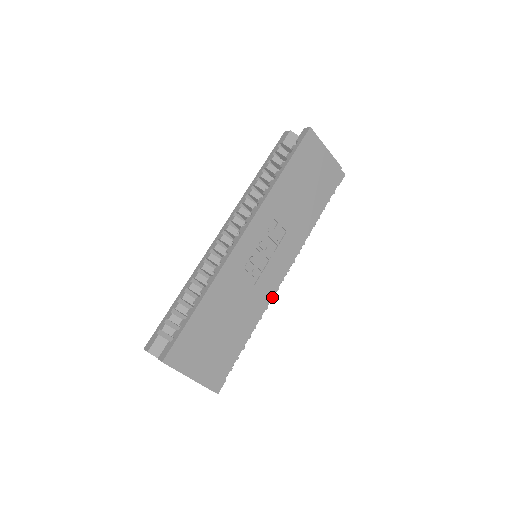
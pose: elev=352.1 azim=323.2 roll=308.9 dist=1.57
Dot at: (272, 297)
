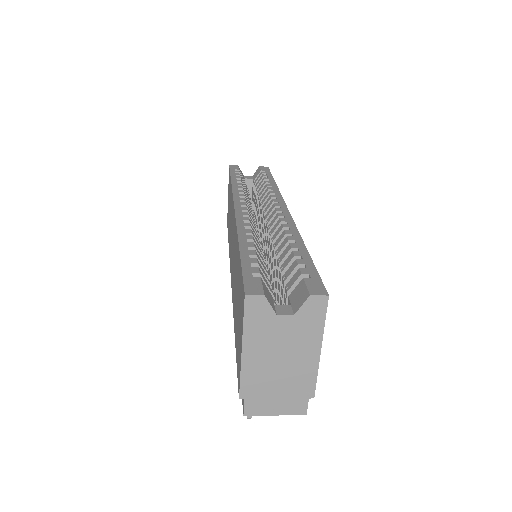
Dot at: occluded
